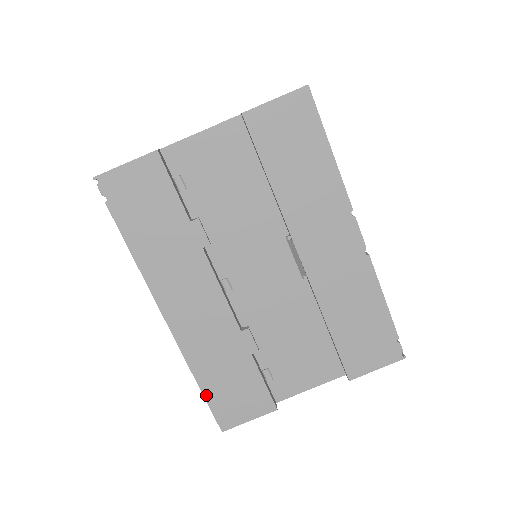
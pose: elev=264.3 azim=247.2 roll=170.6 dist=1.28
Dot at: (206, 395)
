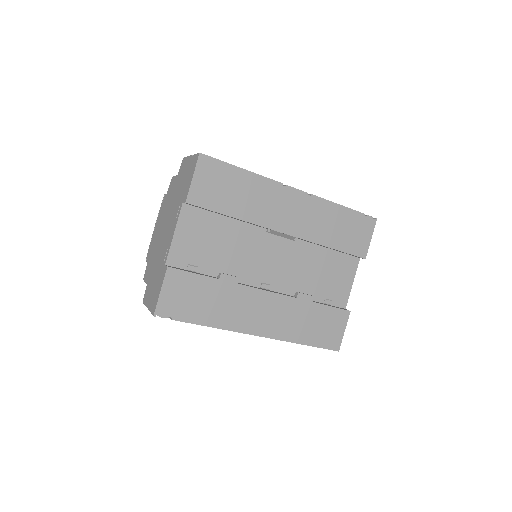
Dot at: (314, 345)
